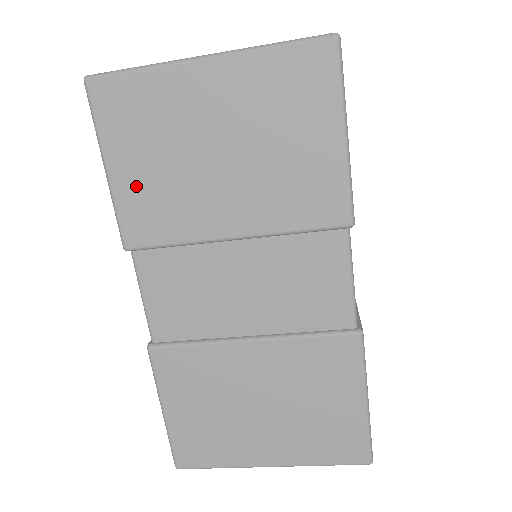
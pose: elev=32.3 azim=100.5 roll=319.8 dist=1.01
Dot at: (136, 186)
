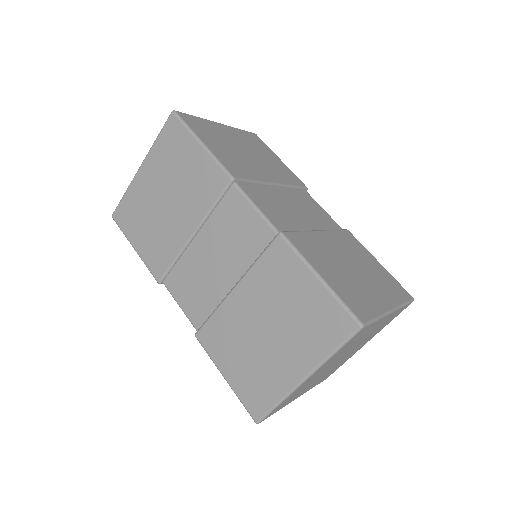
Dot at: (147, 246)
